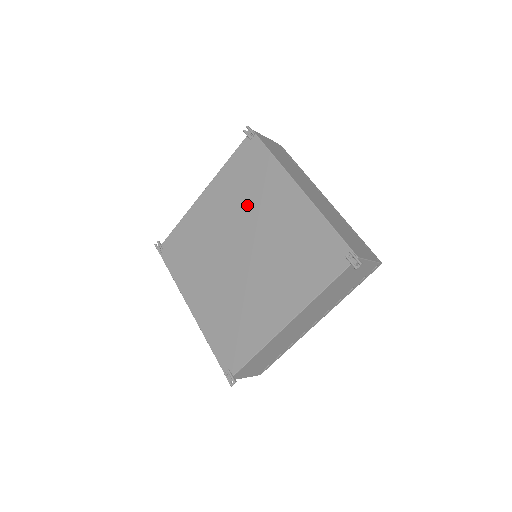
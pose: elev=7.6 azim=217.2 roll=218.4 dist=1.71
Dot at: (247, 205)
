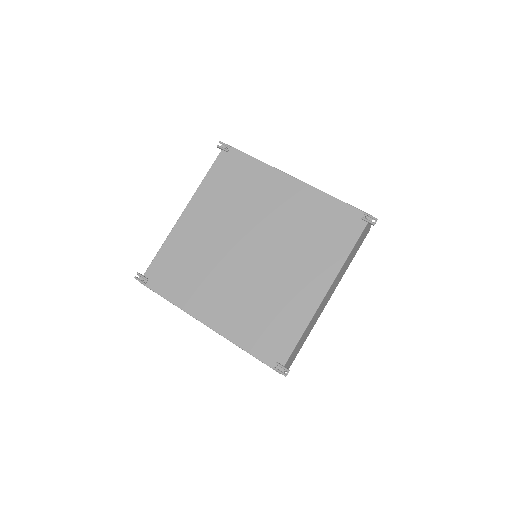
Dot at: (243, 207)
